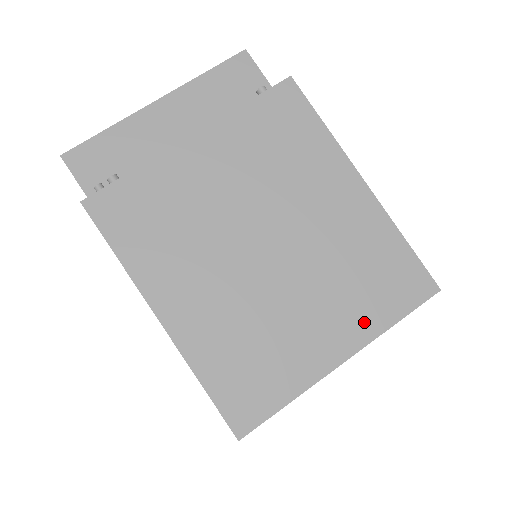
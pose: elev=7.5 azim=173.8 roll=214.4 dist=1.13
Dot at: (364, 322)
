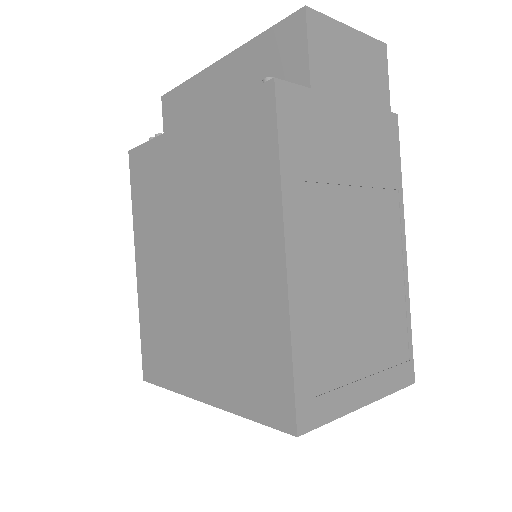
Dot at: (226, 389)
